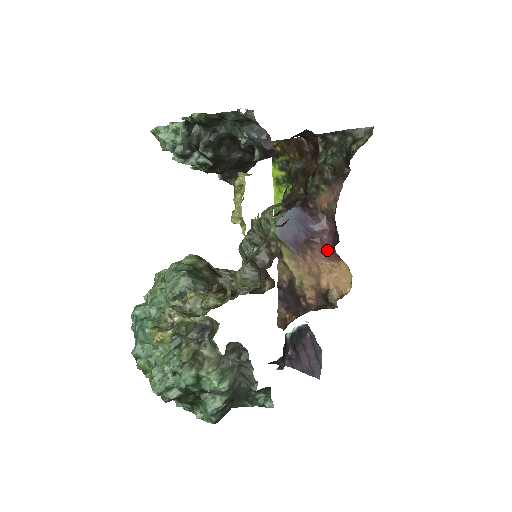
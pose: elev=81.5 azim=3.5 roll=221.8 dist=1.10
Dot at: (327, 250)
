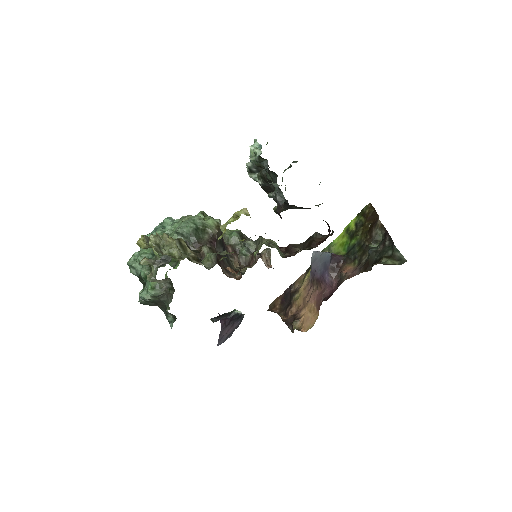
Dot at: (320, 298)
